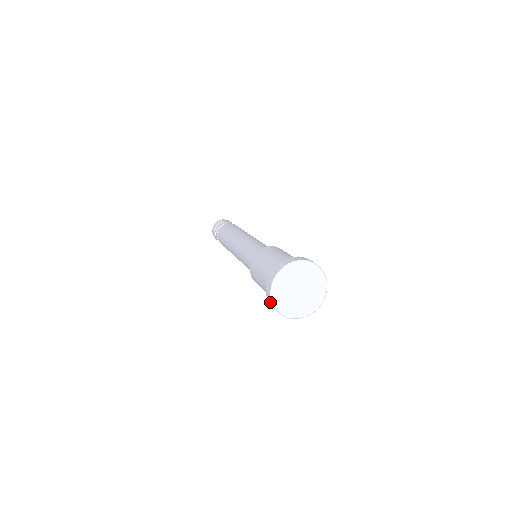
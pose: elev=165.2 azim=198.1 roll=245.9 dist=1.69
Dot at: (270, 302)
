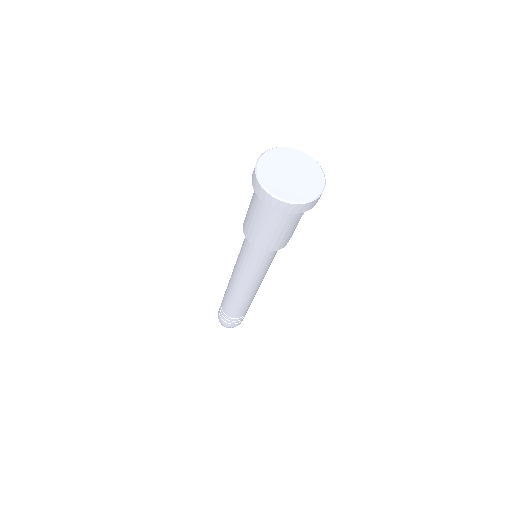
Dot at: (283, 207)
